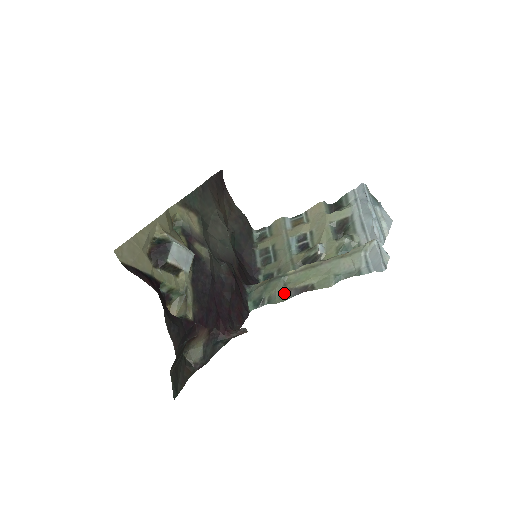
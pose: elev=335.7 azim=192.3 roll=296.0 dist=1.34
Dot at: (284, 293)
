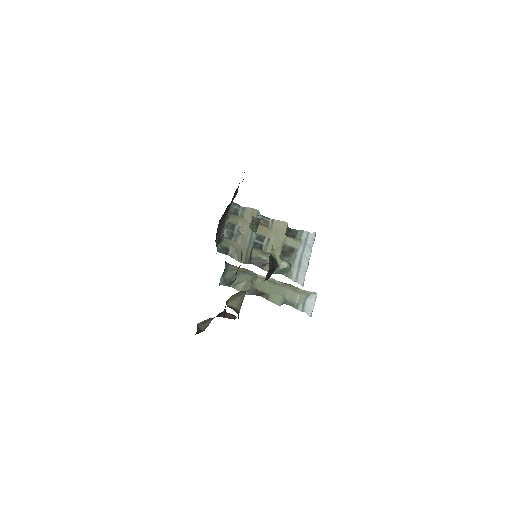
Dot at: (249, 289)
